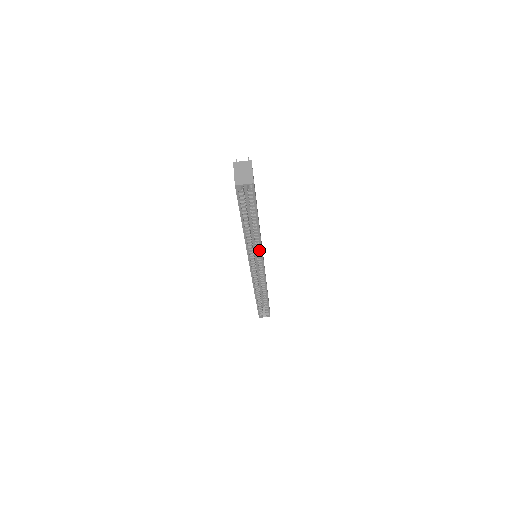
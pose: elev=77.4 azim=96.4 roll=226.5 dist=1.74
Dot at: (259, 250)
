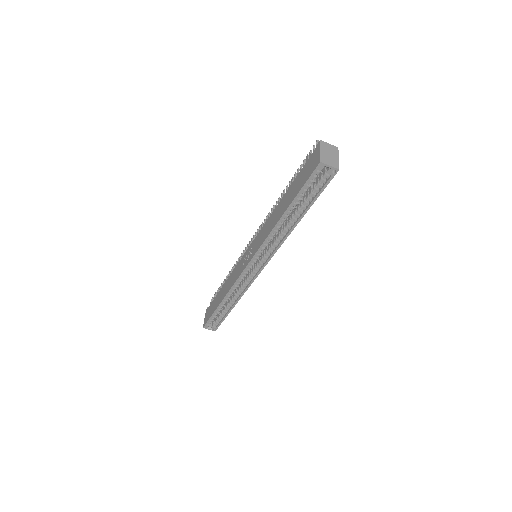
Dot at: (273, 249)
